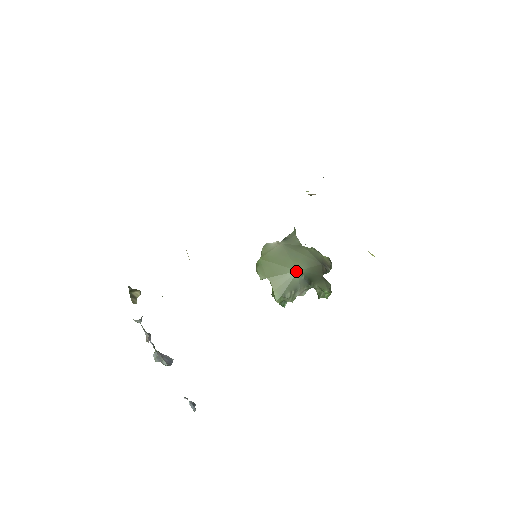
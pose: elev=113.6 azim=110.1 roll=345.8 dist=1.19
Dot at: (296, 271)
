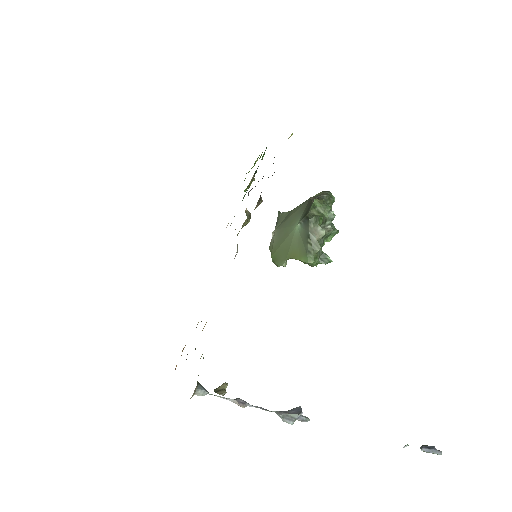
Dot at: (296, 227)
